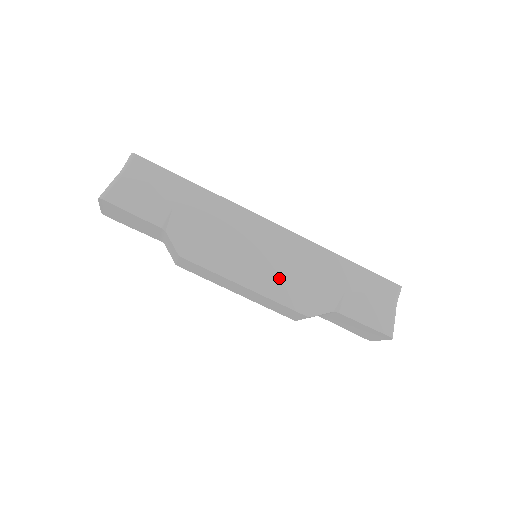
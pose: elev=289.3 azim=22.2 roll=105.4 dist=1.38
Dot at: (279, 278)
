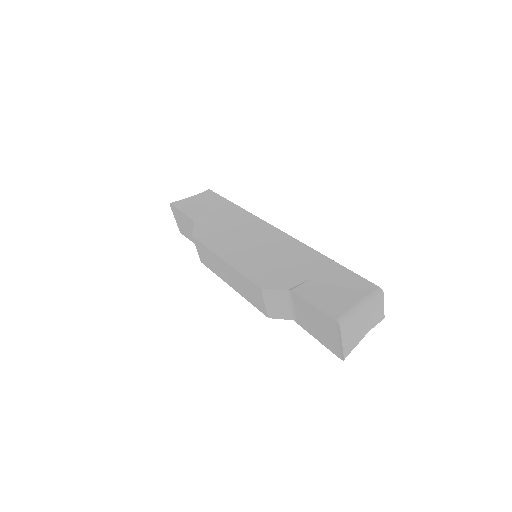
Dot at: (254, 259)
